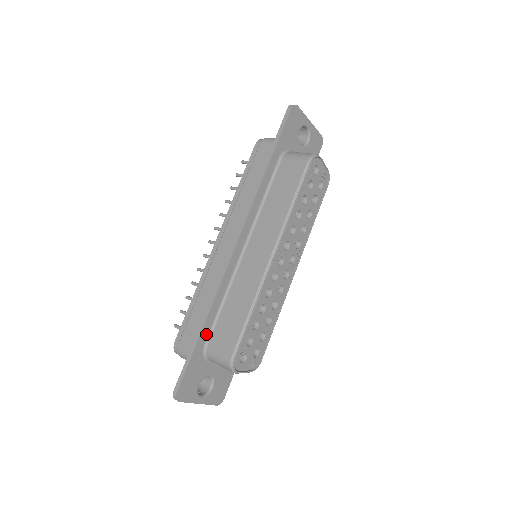
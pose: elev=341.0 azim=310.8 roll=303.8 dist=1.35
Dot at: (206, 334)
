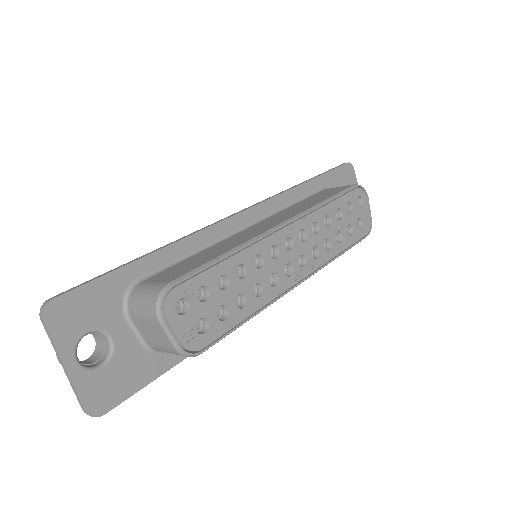
Dot at: (147, 269)
